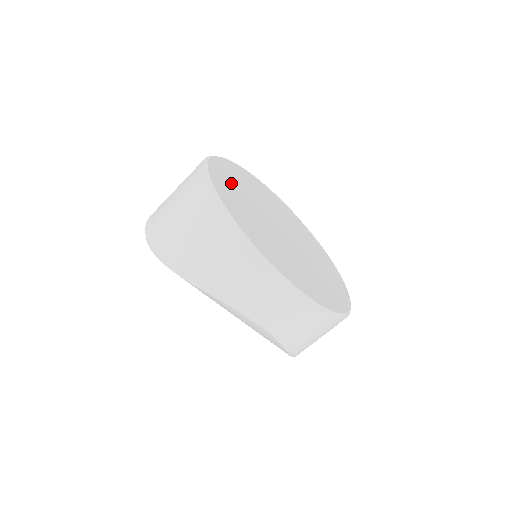
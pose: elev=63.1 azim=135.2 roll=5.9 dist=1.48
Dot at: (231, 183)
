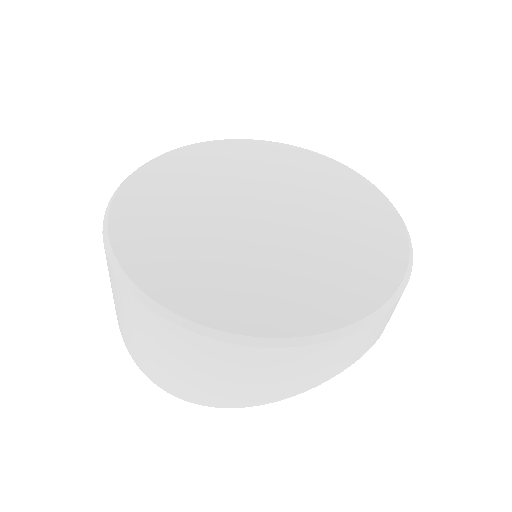
Dot at: (176, 261)
